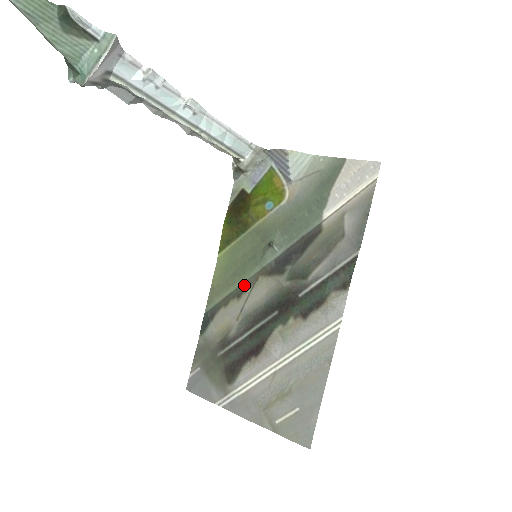
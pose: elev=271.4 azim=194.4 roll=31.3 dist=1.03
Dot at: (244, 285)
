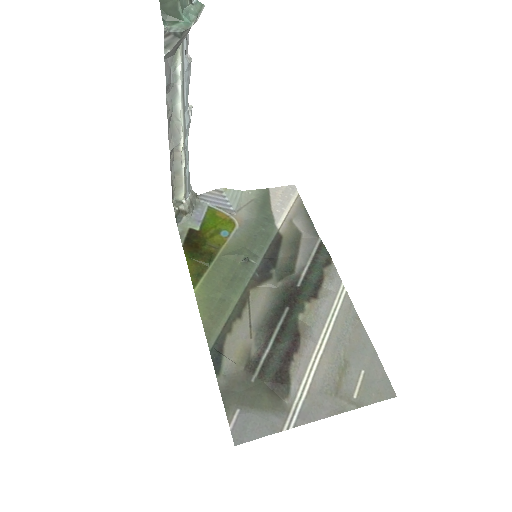
Dot at: (239, 303)
